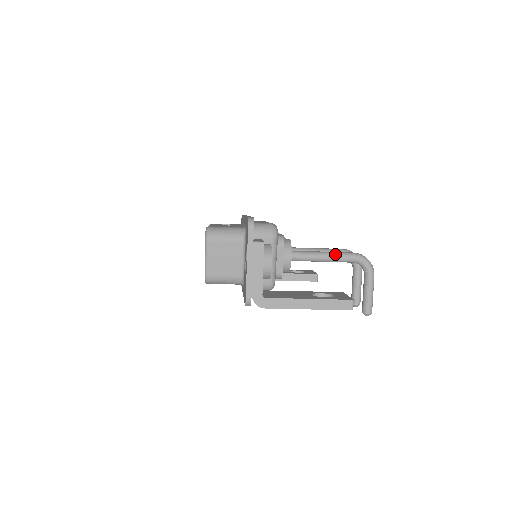
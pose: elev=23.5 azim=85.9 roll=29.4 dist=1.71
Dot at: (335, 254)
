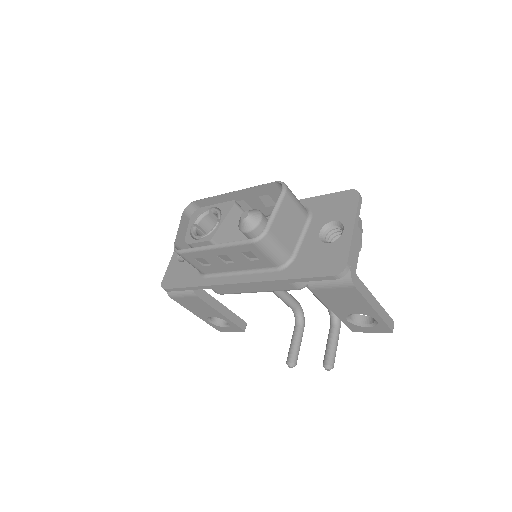
Dot at: occluded
